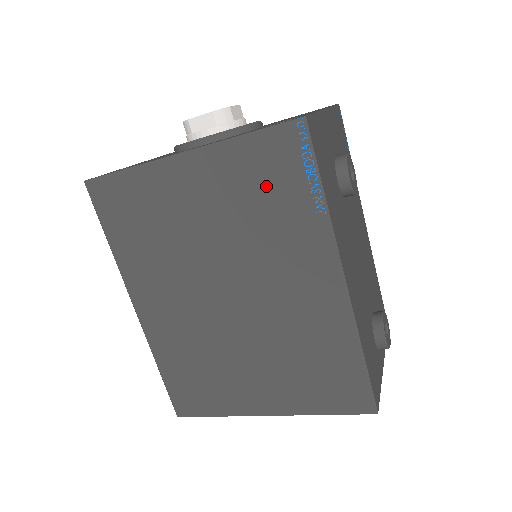
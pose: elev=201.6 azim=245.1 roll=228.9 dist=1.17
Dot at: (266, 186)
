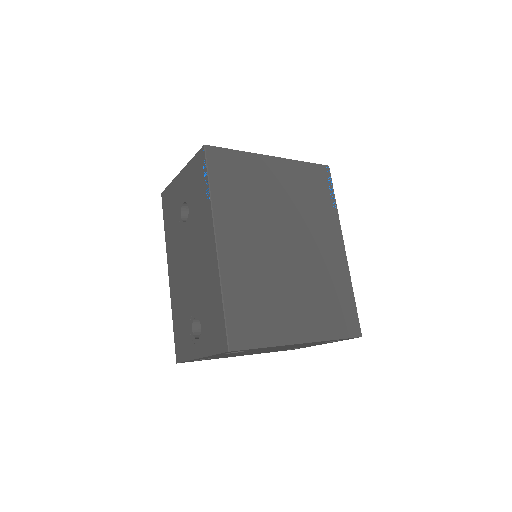
Dot at: (312, 188)
